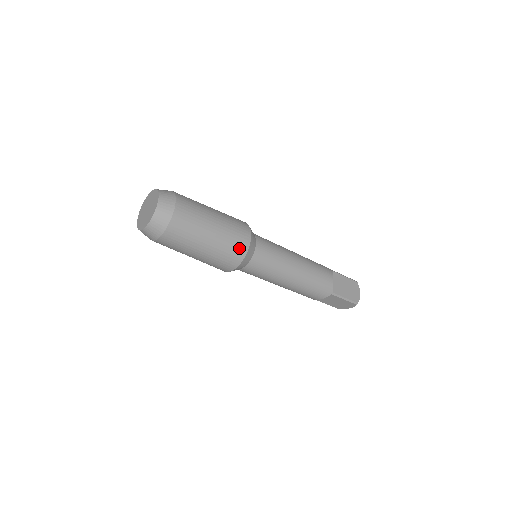
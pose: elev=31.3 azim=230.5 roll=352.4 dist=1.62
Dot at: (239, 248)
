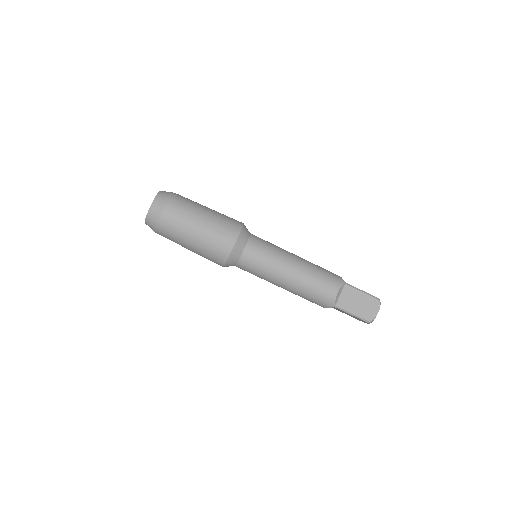
Dot at: (235, 222)
